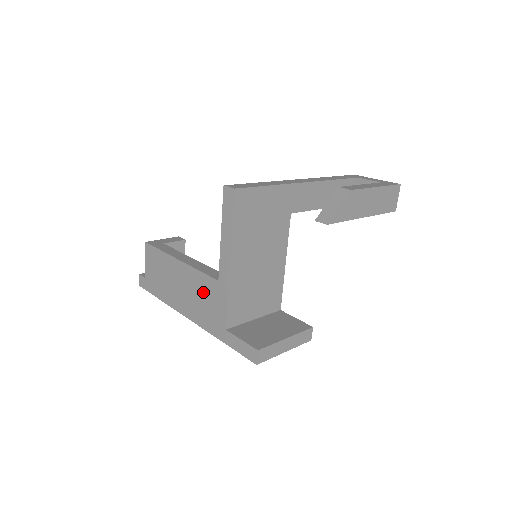
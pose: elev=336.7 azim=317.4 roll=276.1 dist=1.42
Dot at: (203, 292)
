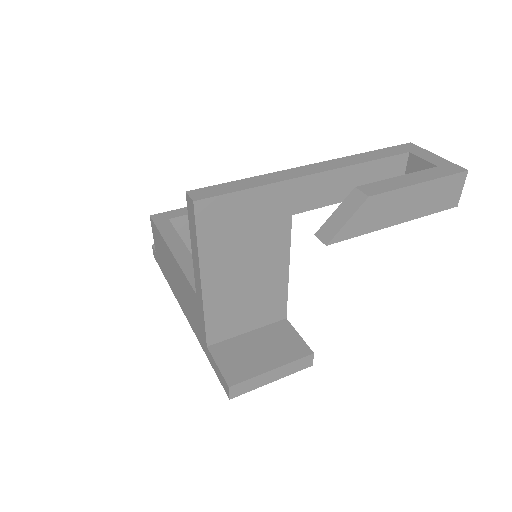
Dot at: (189, 297)
